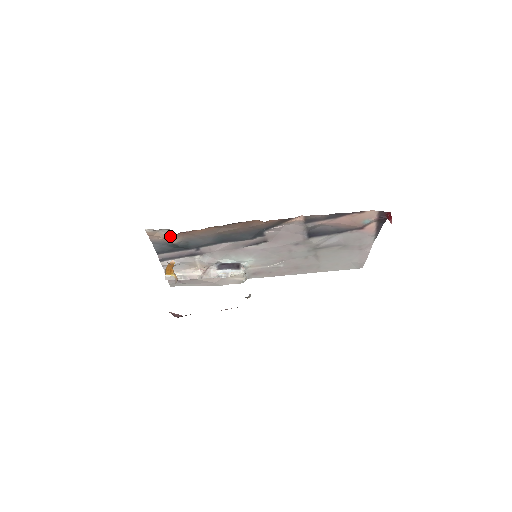
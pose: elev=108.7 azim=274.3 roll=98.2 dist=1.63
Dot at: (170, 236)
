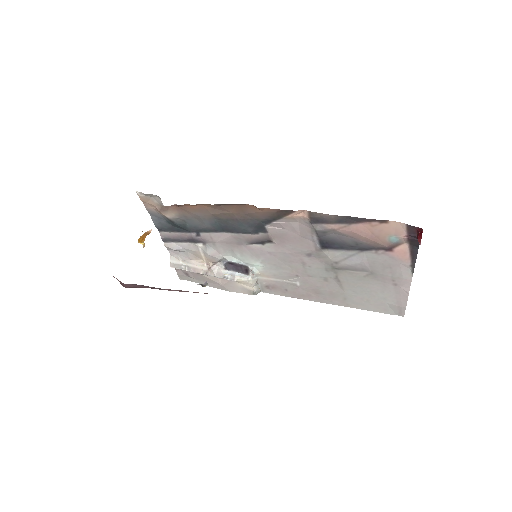
Dot at: (162, 206)
